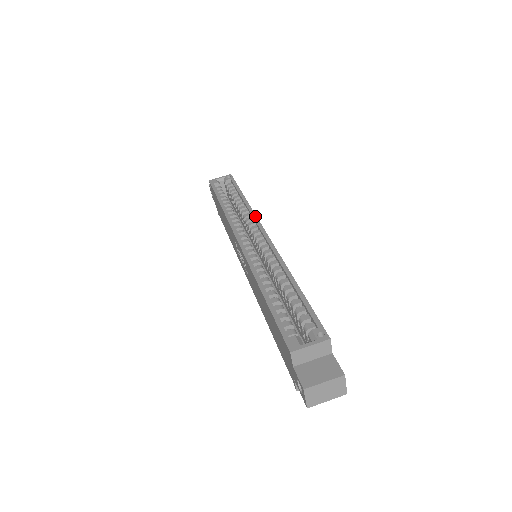
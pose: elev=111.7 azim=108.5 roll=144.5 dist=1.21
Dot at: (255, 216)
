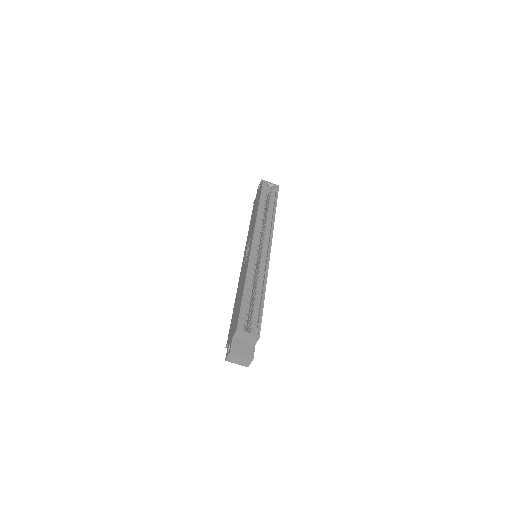
Dot at: (272, 232)
